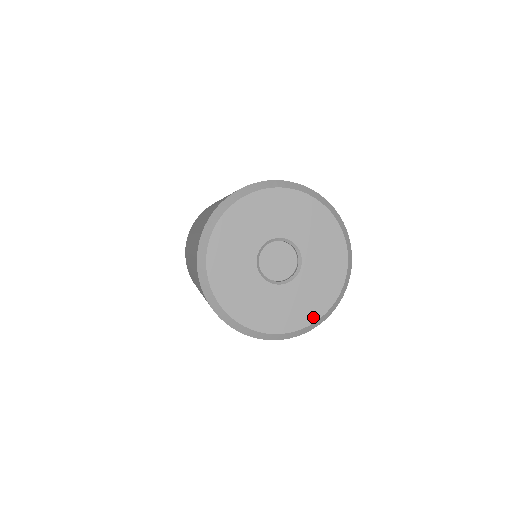
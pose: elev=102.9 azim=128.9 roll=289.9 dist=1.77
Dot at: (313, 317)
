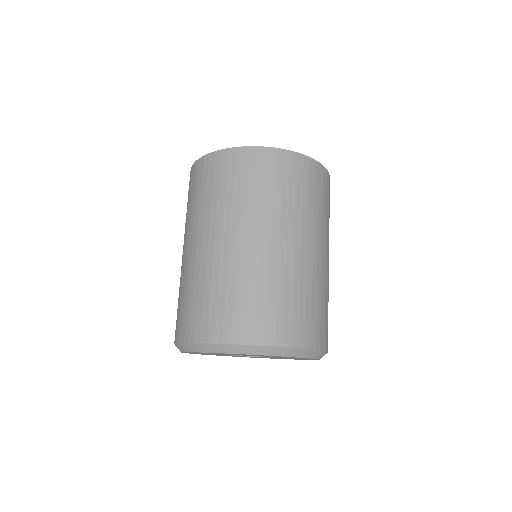
Dot at: occluded
